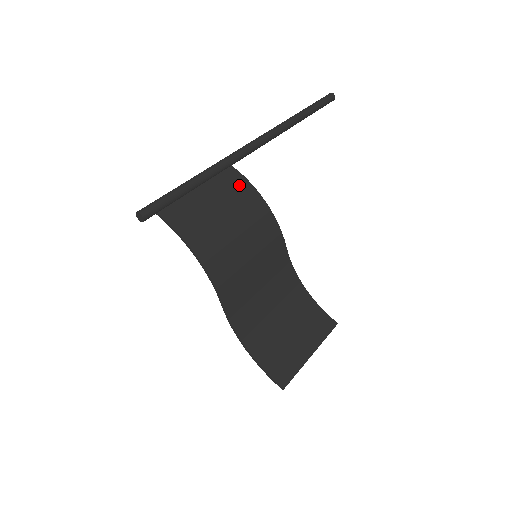
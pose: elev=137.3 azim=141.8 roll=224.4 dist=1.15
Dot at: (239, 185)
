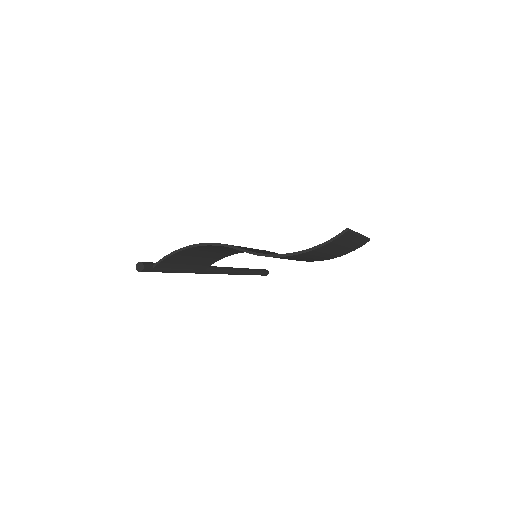
Dot at: (213, 258)
